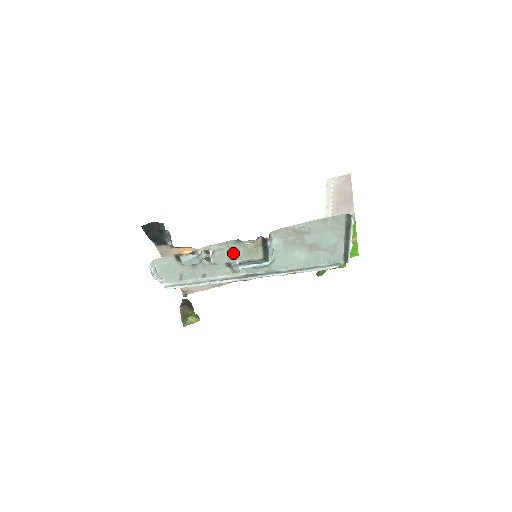
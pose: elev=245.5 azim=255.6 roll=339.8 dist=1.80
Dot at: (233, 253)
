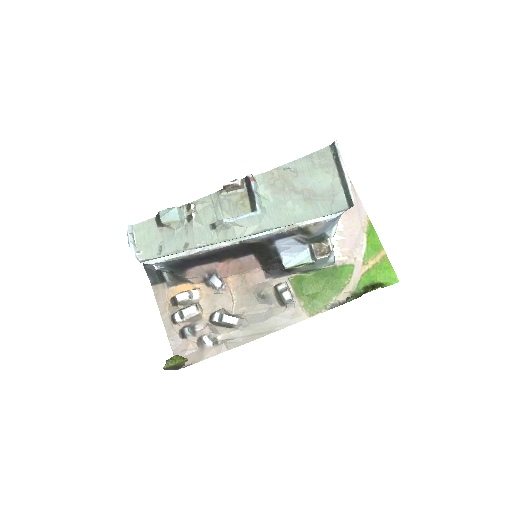
Dot at: (217, 208)
